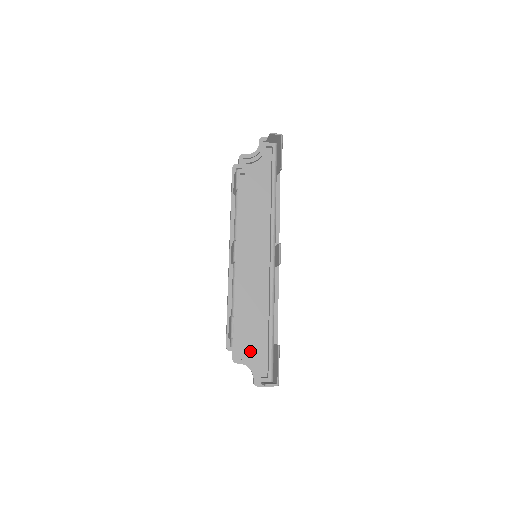
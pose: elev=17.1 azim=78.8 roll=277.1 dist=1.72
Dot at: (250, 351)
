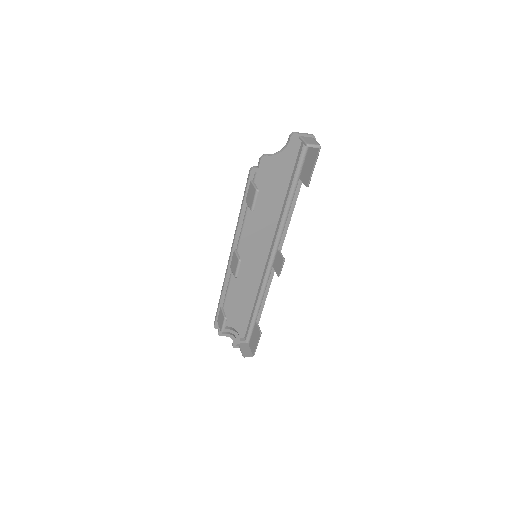
Dot at: (234, 323)
